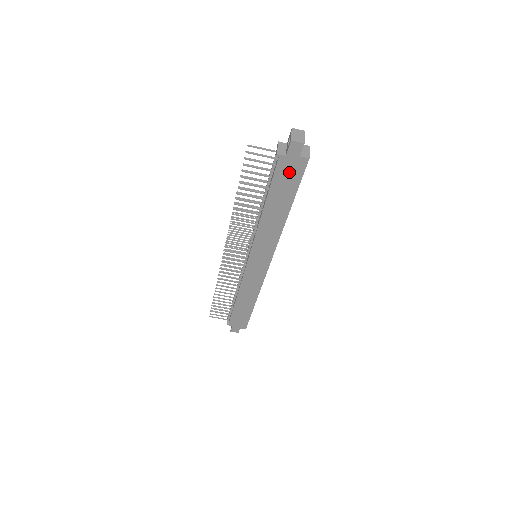
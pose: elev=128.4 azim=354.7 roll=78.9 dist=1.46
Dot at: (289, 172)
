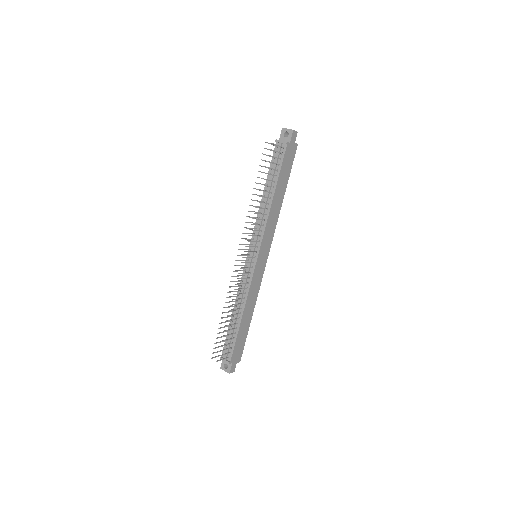
Dot at: (289, 157)
